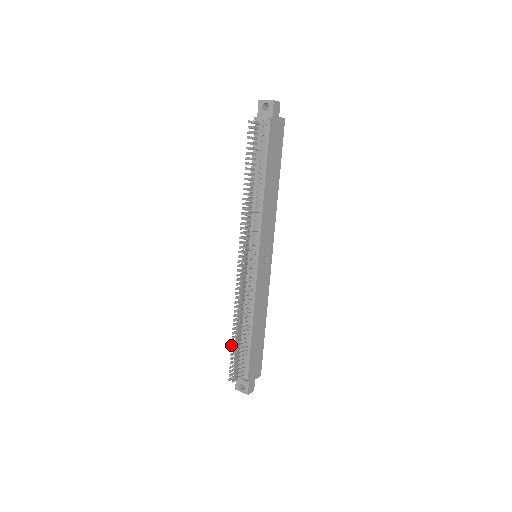
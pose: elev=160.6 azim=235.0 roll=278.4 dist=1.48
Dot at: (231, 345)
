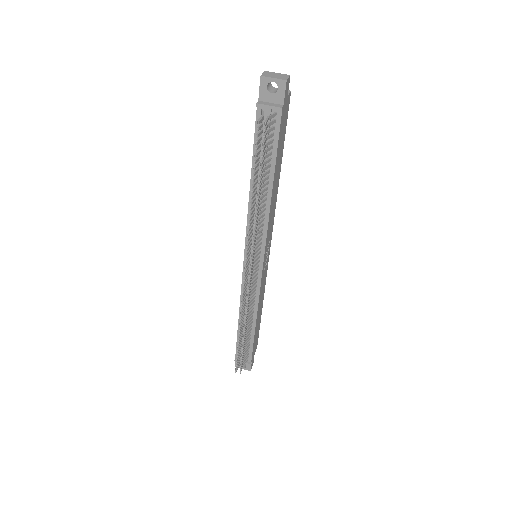
Dot at: (237, 346)
